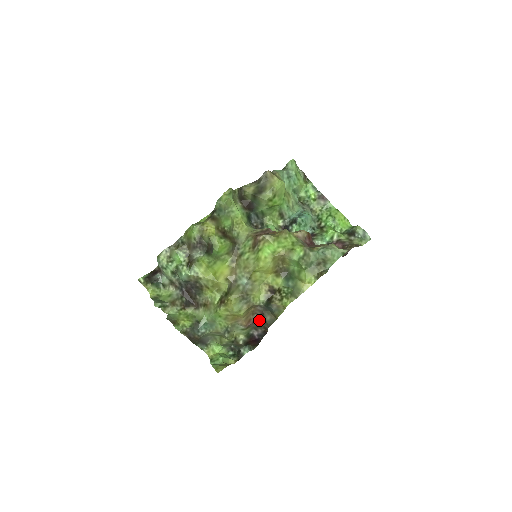
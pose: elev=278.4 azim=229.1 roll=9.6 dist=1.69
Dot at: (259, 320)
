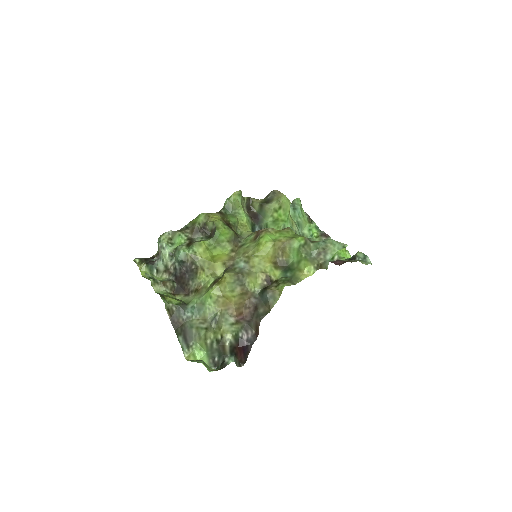
Dot at: (251, 315)
